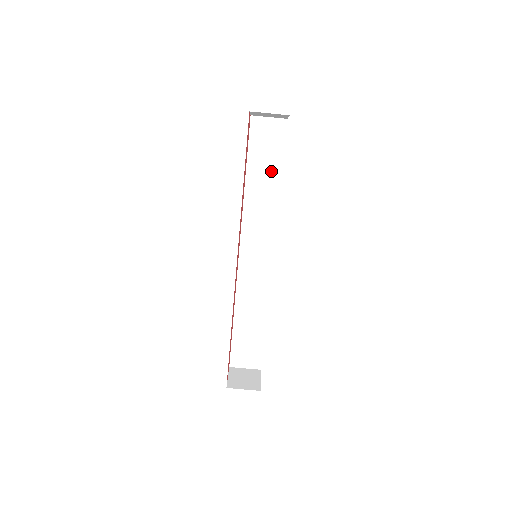
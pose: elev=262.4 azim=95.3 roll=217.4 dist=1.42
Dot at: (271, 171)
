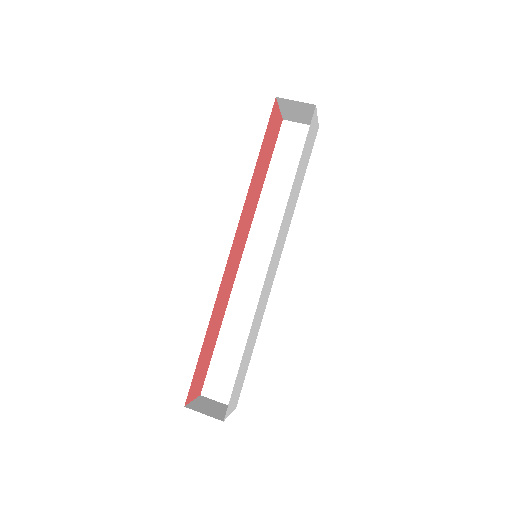
Dot at: (293, 176)
